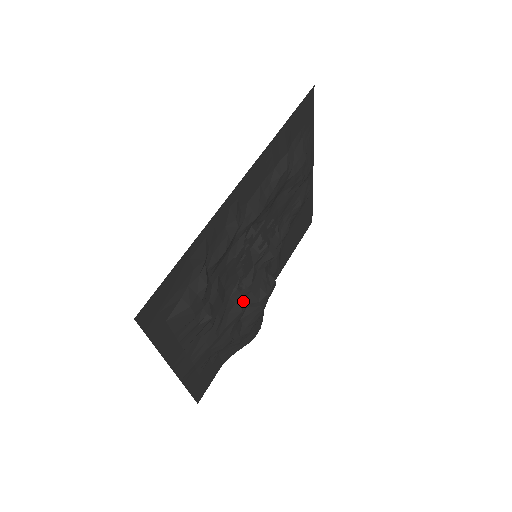
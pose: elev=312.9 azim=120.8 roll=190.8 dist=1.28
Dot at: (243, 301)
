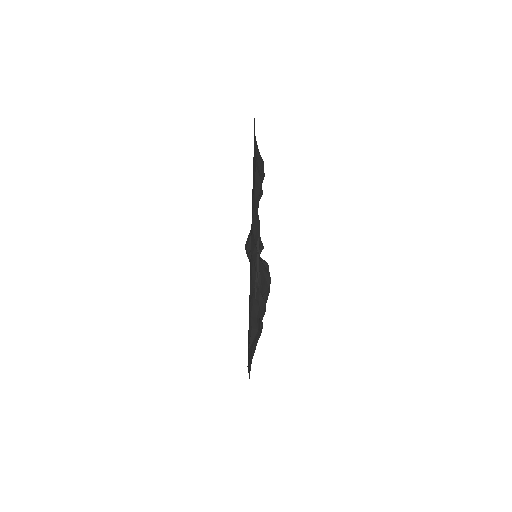
Dot at: occluded
